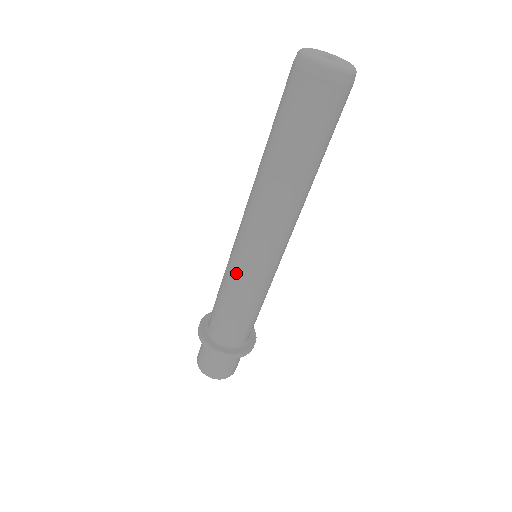
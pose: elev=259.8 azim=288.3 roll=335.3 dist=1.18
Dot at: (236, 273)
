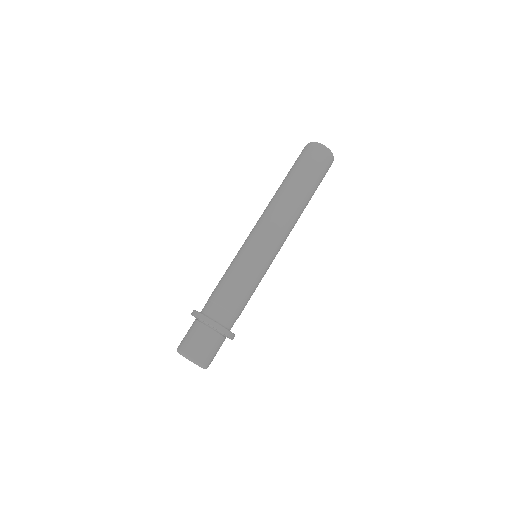
Dot at: (244, 255)
